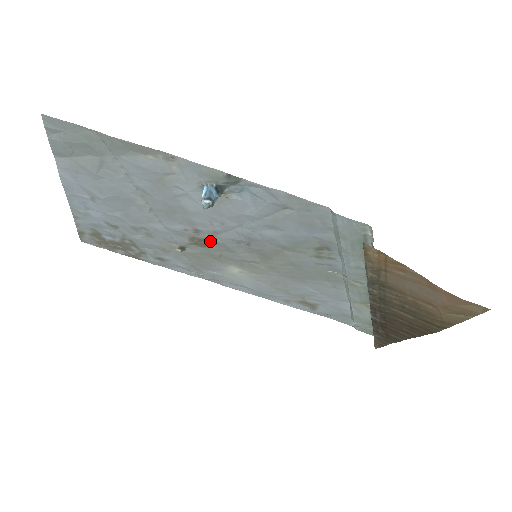
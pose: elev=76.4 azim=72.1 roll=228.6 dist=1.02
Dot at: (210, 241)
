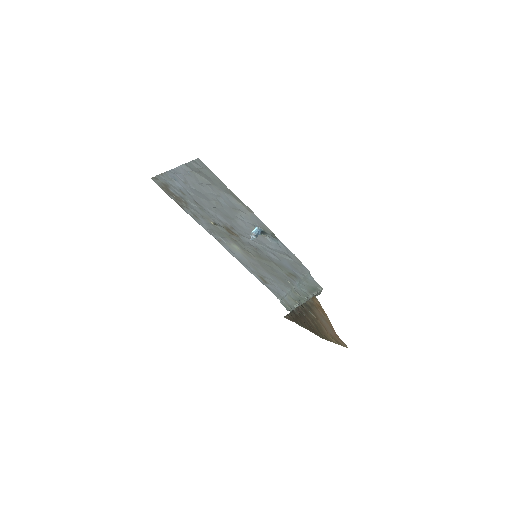
Dot at: (236, 234)
